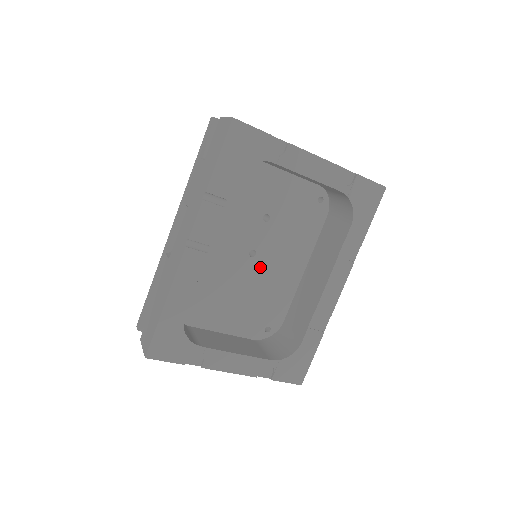
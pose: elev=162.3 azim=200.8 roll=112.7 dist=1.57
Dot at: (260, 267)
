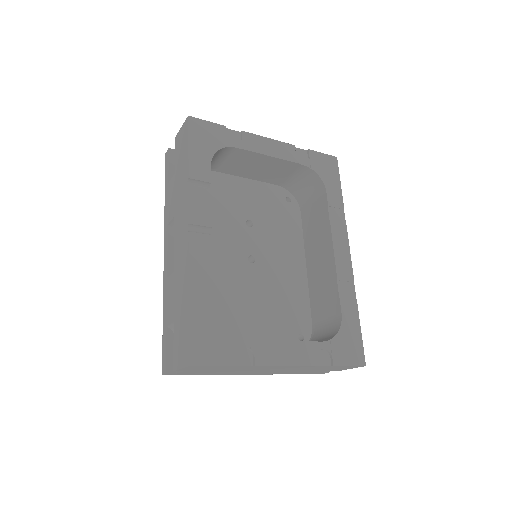
Dot at: (264, 272)
